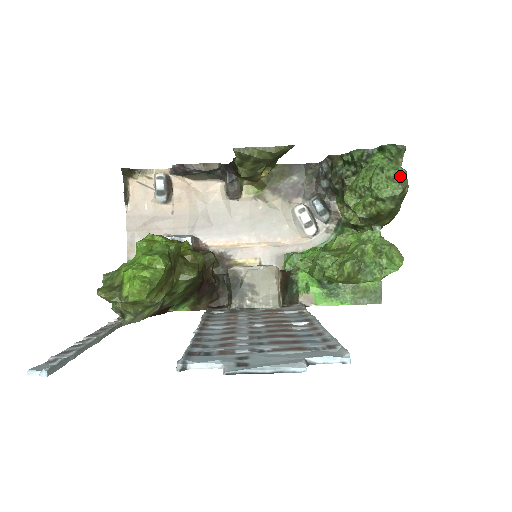
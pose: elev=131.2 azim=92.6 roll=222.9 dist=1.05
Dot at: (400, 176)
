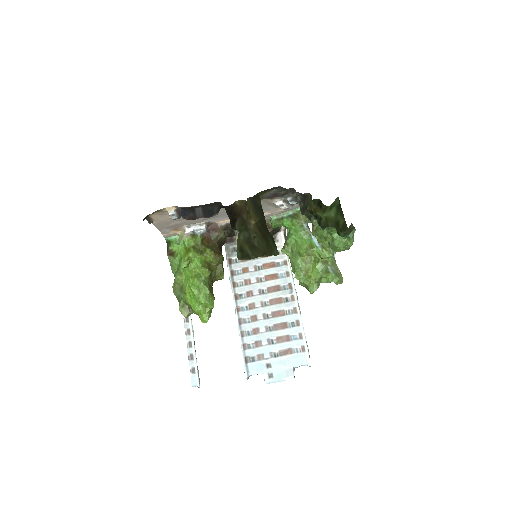
Dot at: occluded
